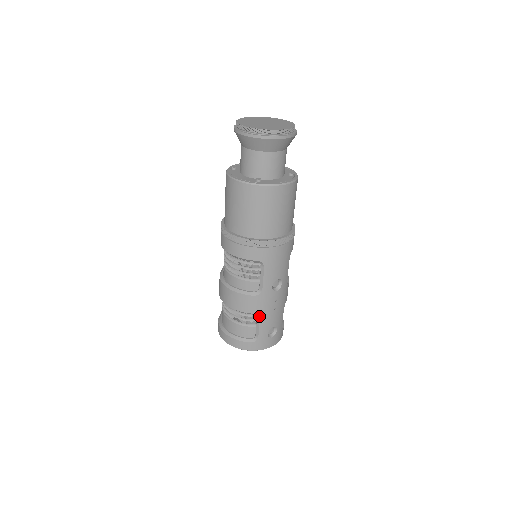
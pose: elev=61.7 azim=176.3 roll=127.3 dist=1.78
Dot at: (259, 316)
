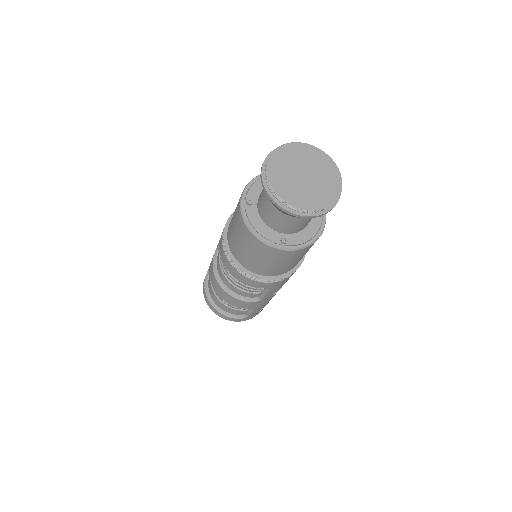
Dot at: (253, 309)
